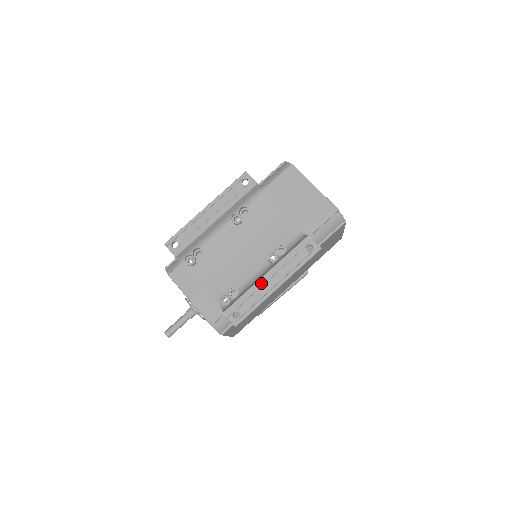
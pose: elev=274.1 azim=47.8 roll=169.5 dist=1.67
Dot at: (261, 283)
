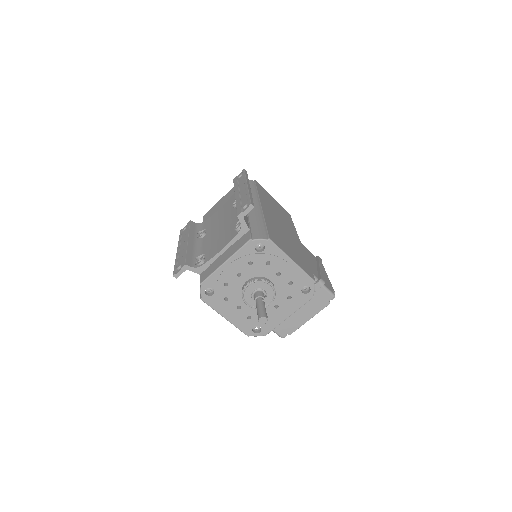
Dot at: (238, 197)
